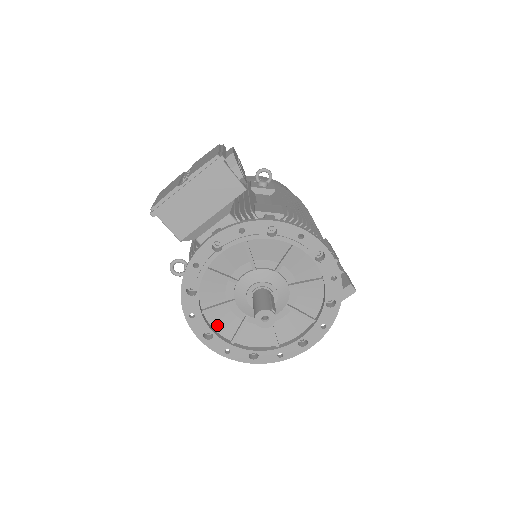
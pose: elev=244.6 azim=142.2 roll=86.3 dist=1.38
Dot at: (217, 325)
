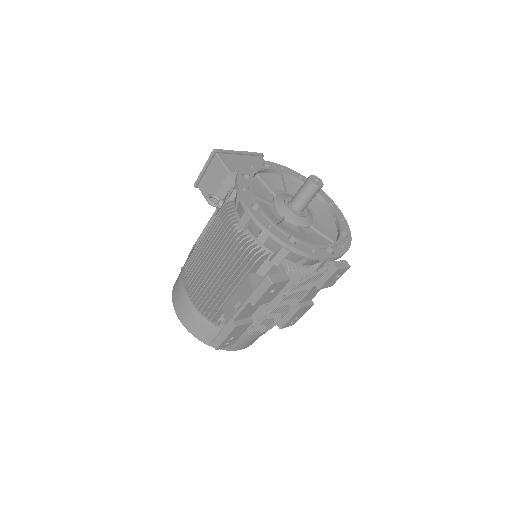
Dot at: occluded
